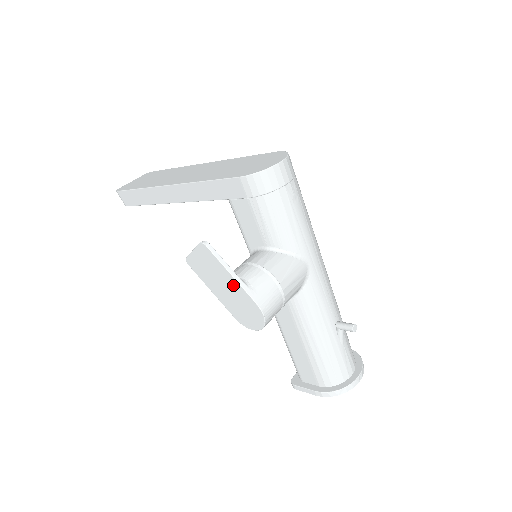
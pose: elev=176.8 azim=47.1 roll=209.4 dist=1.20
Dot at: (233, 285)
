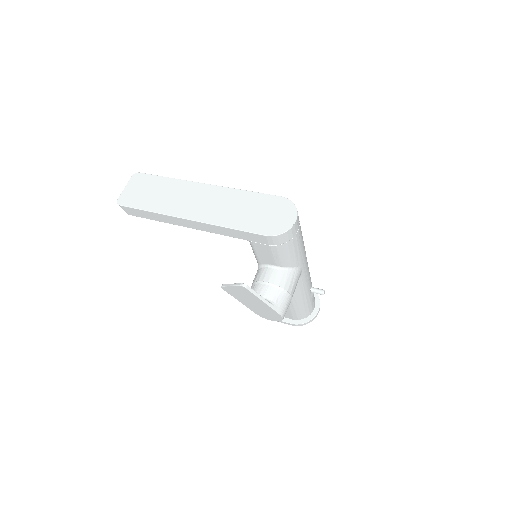
Dot at: (262, 305)
